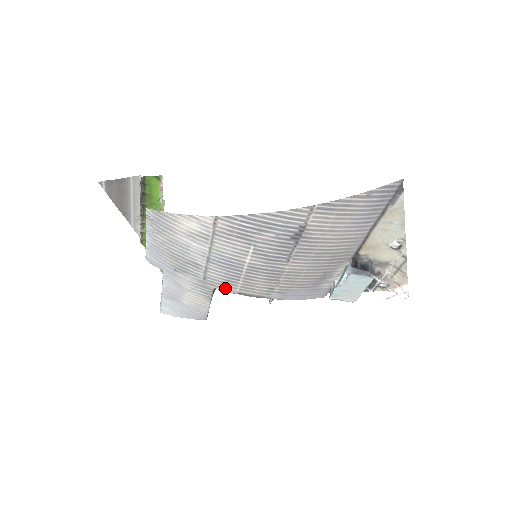
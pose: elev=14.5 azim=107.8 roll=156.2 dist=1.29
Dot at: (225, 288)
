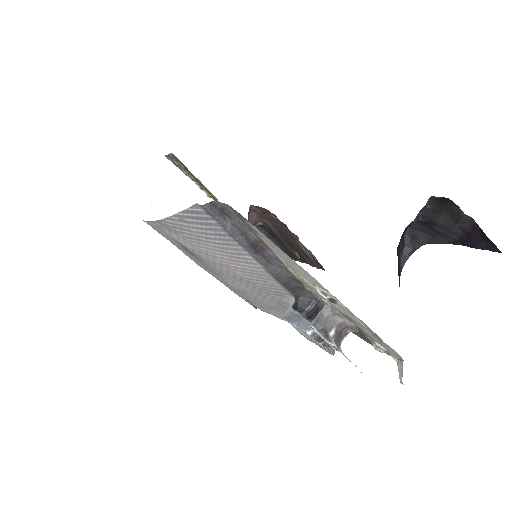
Dot at: occluded
